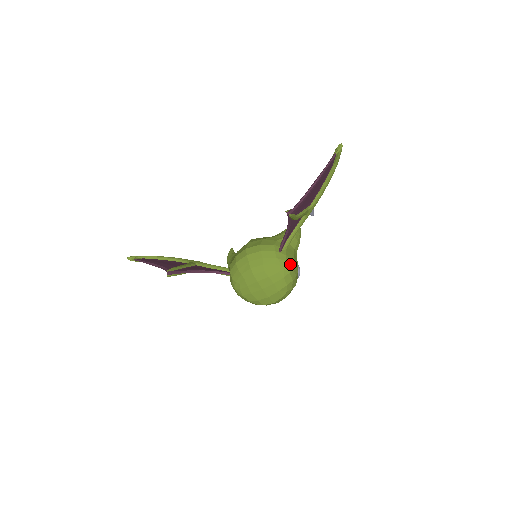
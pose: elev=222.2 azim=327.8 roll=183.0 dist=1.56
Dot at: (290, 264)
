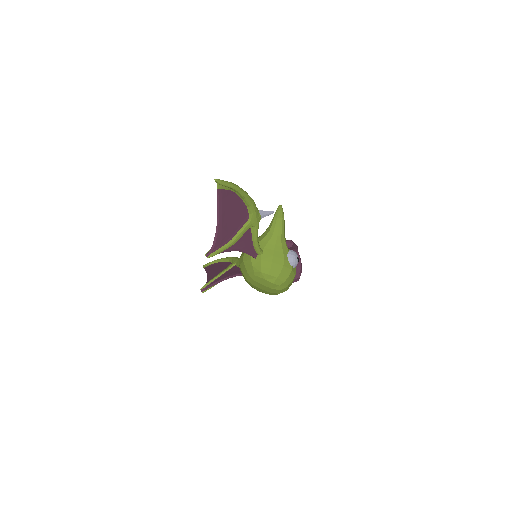
Dot at: (267, 266)
